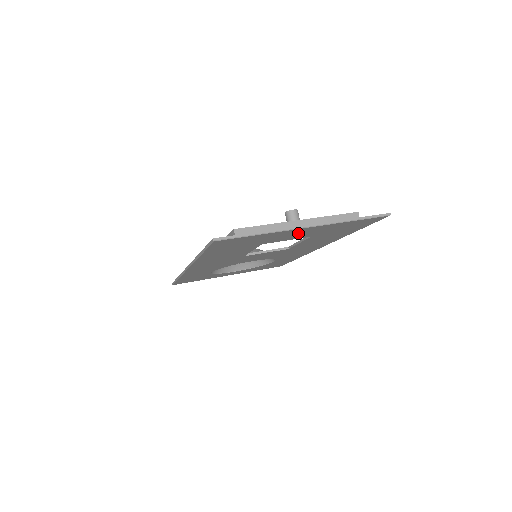
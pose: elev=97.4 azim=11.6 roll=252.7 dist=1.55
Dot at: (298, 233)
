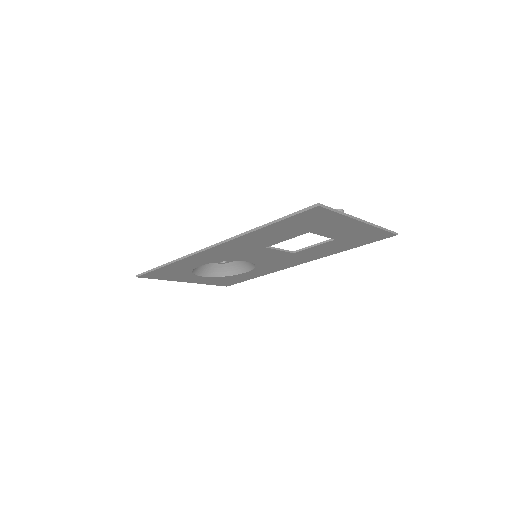
Dot at: (345, 228)
